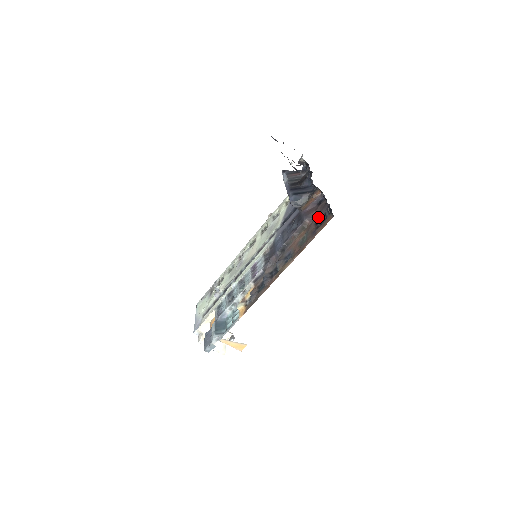
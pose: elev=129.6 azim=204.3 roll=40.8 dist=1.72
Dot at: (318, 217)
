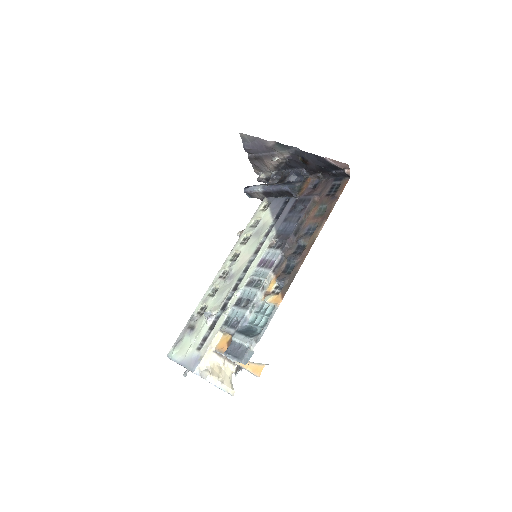
Dot at: (326, 190)
